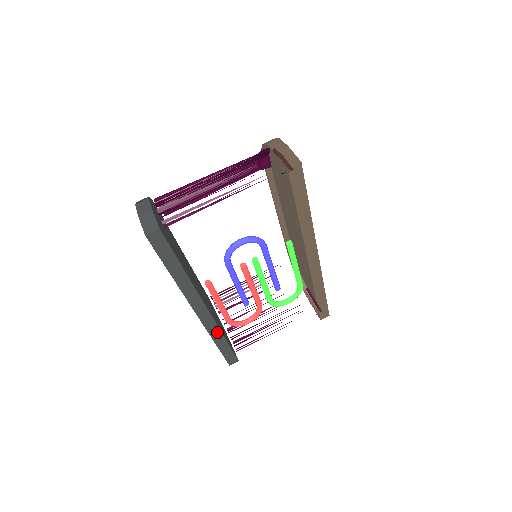
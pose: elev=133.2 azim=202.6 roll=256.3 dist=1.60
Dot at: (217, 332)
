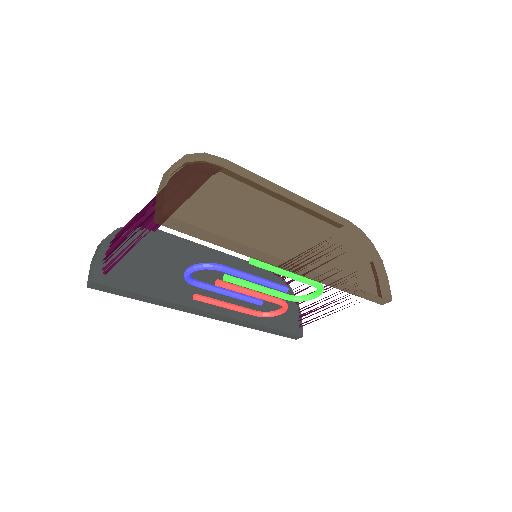
Dot at: (247, 324)
